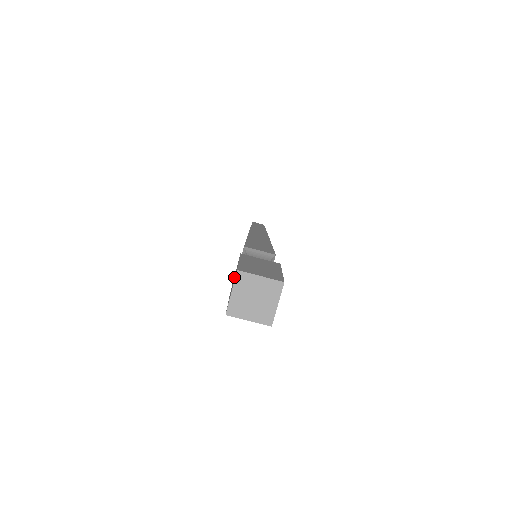
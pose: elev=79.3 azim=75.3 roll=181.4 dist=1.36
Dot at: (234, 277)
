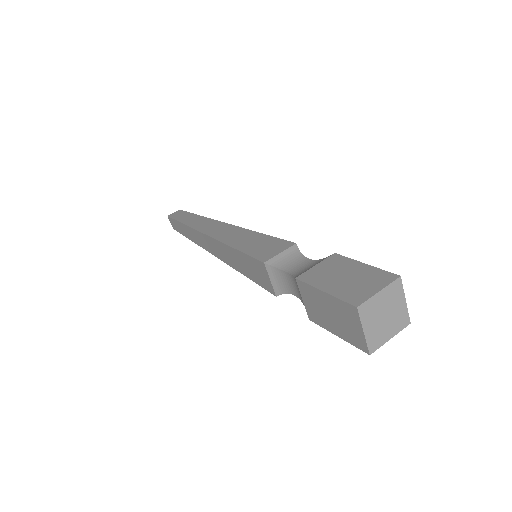
Dot at: (318, 308)
